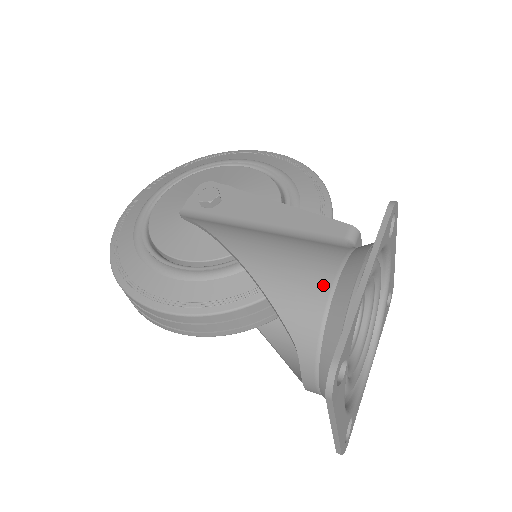
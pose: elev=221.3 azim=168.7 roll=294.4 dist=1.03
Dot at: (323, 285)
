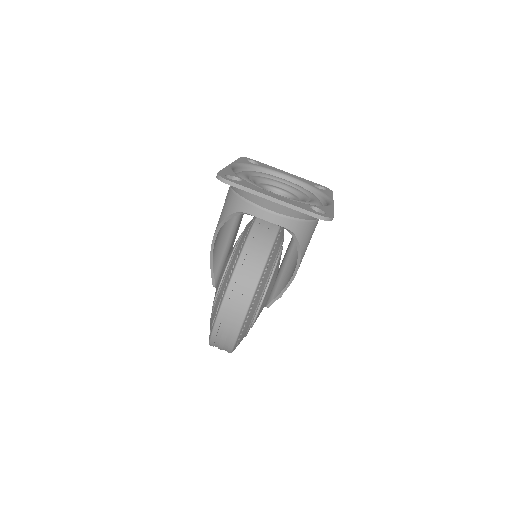
Dot at: (228, 190)
